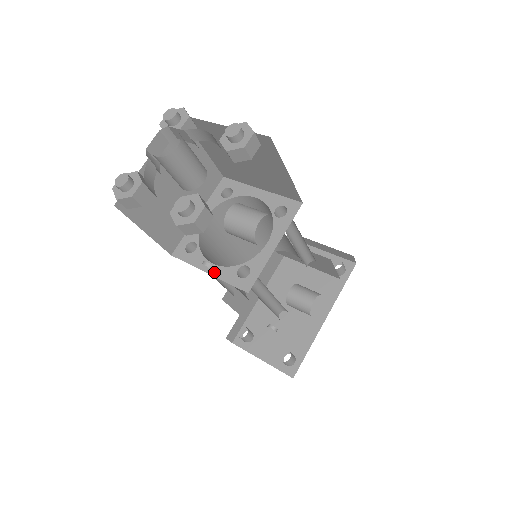
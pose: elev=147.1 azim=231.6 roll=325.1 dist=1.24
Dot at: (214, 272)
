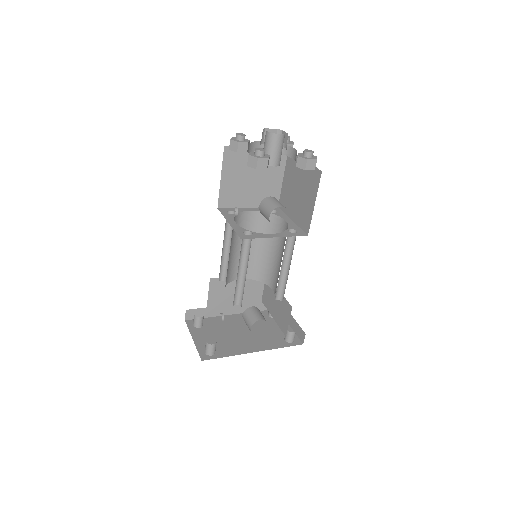
Dot at: (232, 224)
